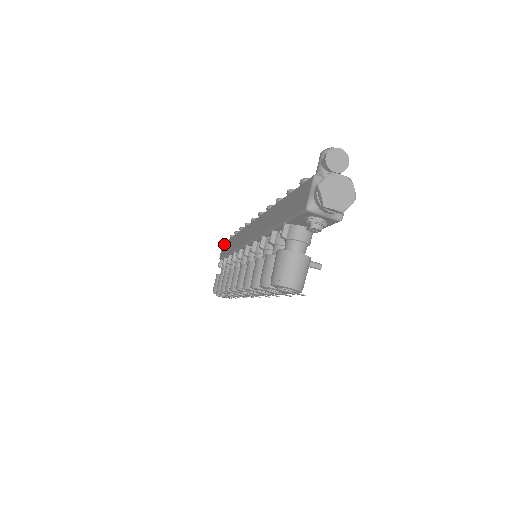
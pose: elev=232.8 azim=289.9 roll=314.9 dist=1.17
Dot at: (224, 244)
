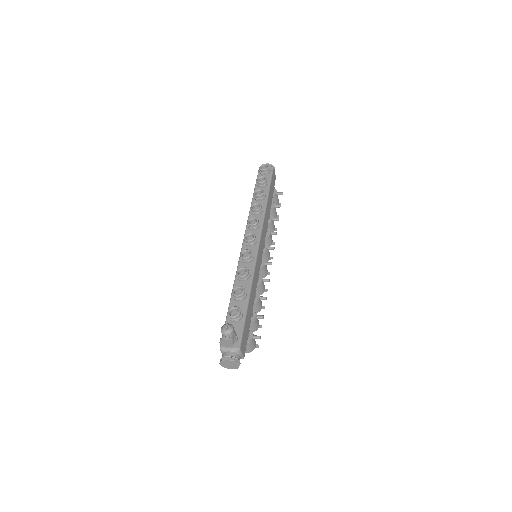
Dot at: occluded
